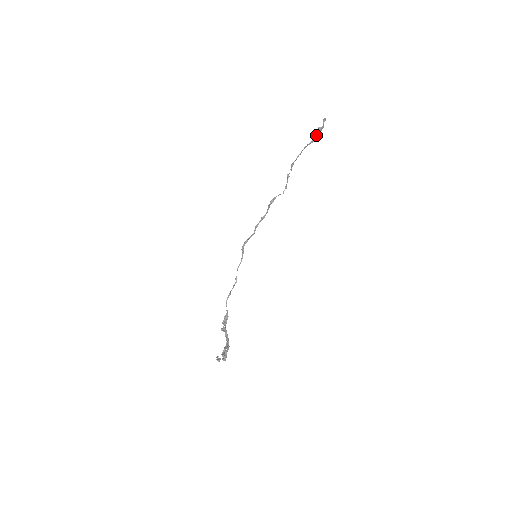
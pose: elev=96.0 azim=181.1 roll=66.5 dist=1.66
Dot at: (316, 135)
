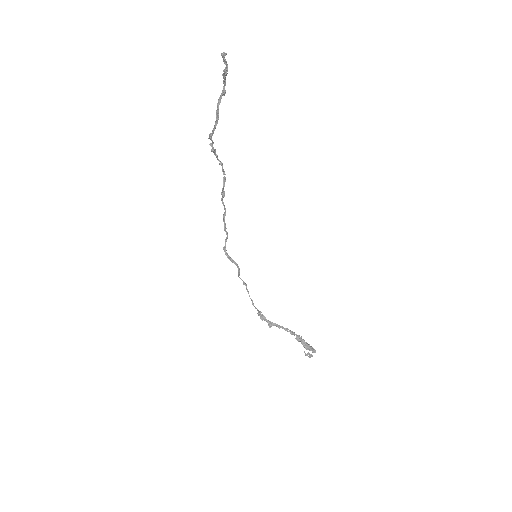
Dot at: (223, 82)
